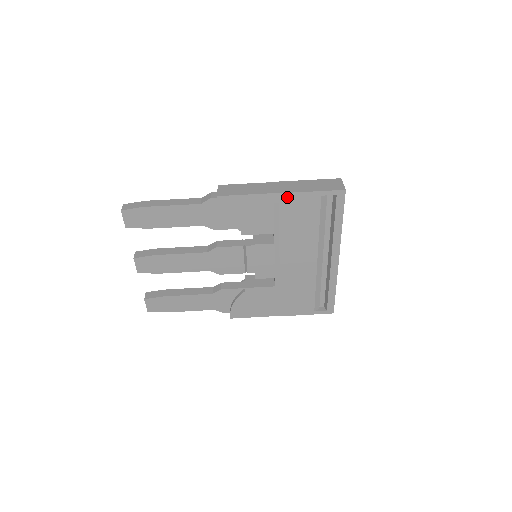
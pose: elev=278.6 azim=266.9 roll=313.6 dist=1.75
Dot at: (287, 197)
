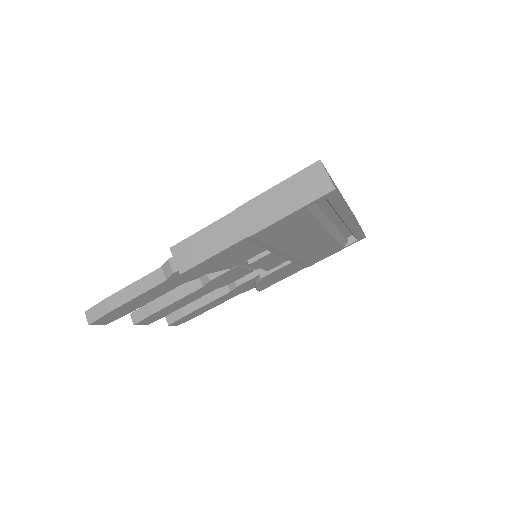
Dot at: (263, 232)
